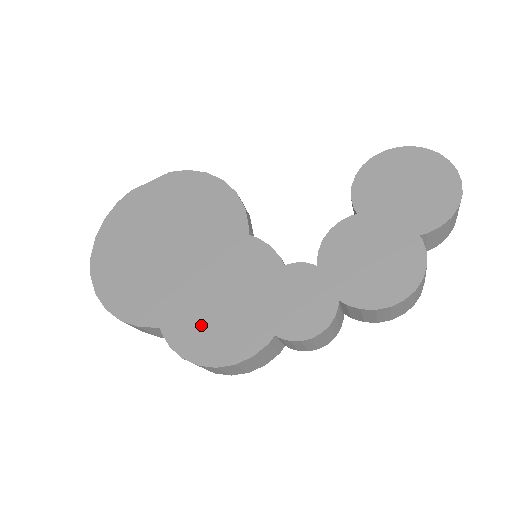
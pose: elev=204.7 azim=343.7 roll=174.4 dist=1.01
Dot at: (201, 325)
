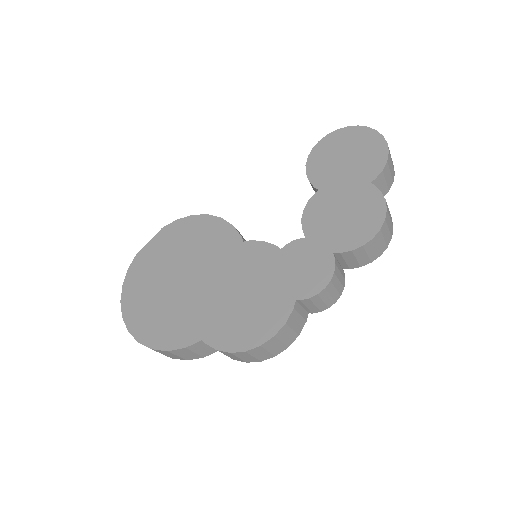
Dot at: (234, 322)
